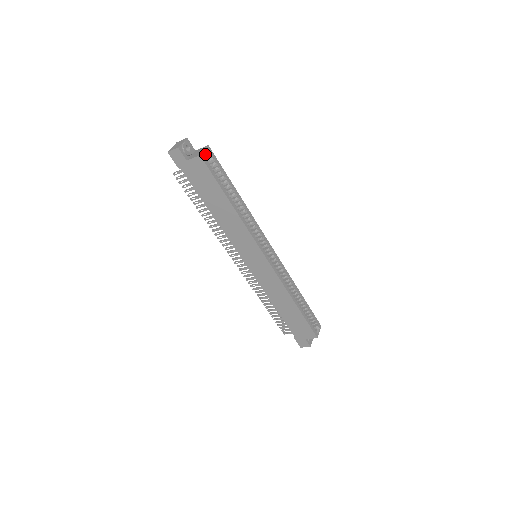
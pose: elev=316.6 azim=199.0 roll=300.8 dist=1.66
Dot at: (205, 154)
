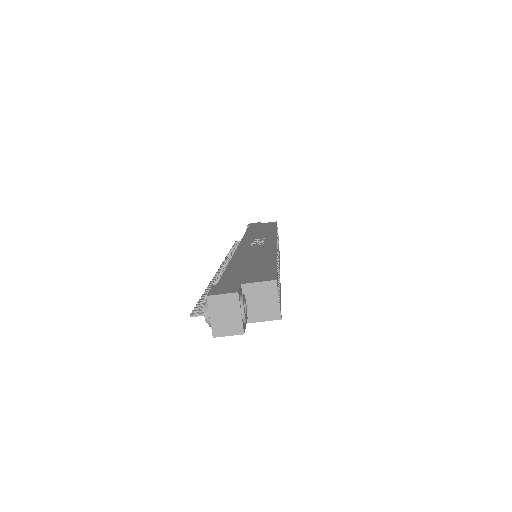
Dot at: (272, 294)
